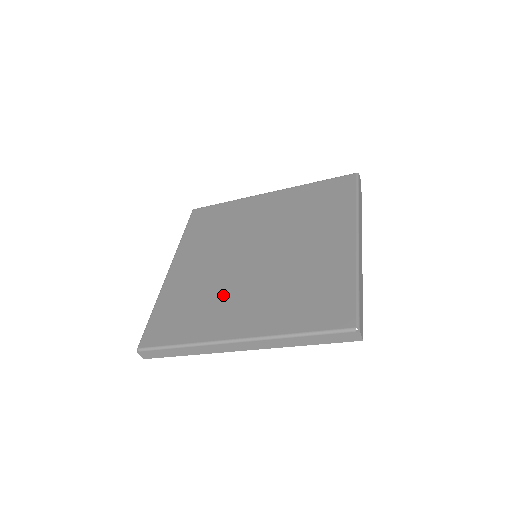
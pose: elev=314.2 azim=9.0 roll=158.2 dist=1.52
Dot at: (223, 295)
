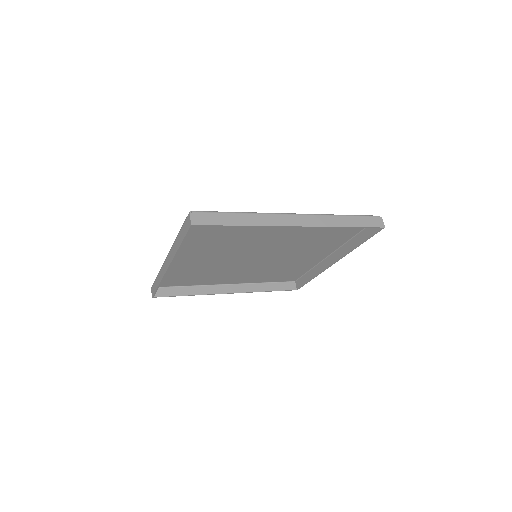
Dot at: (209, 262)
